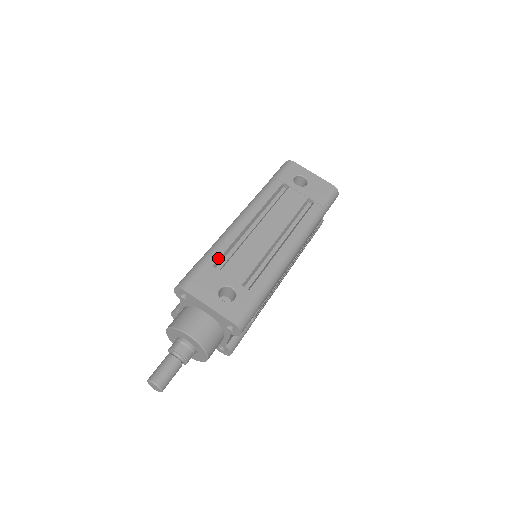
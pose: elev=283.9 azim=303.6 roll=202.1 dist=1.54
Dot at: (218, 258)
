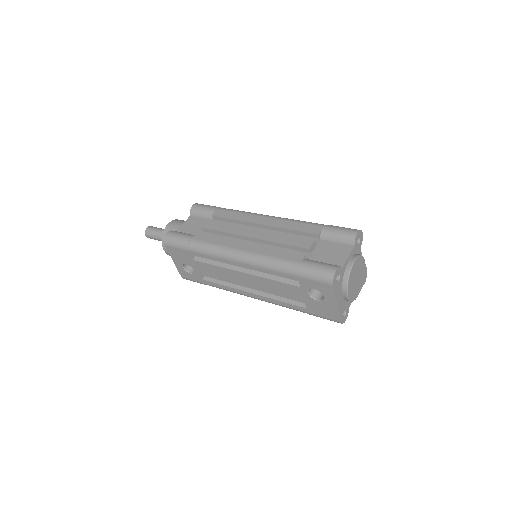
Dot at: (197, 256)
